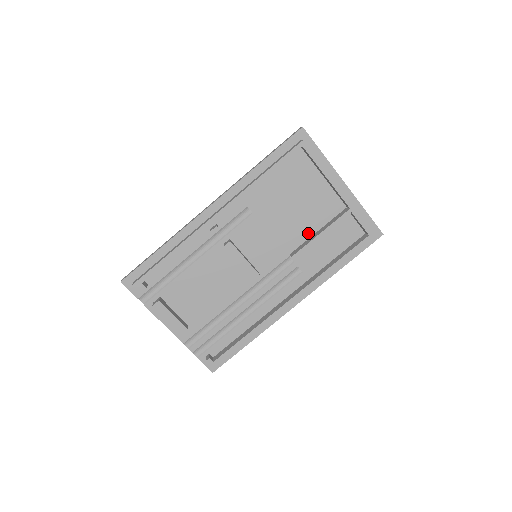
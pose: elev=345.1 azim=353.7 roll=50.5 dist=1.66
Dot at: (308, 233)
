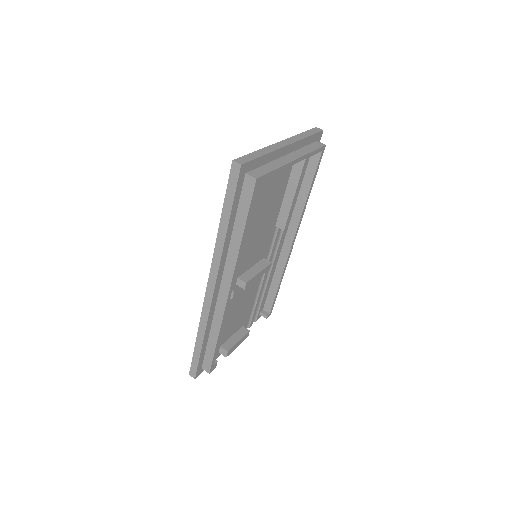
Dot at: (280, 202)
